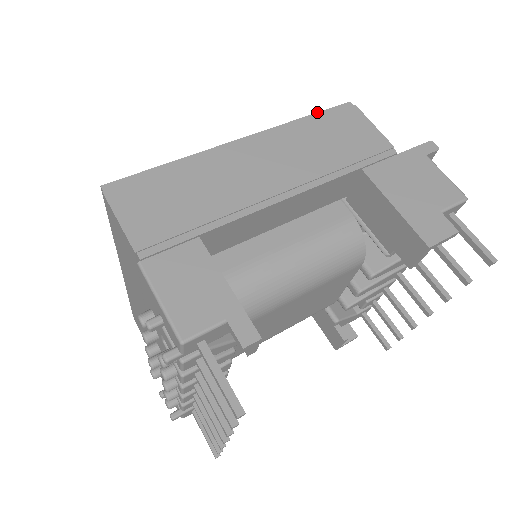
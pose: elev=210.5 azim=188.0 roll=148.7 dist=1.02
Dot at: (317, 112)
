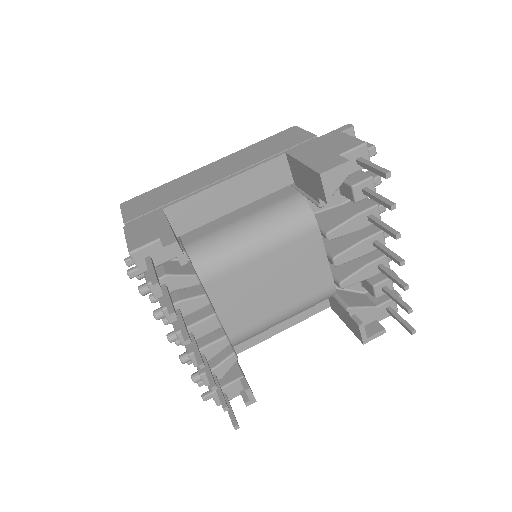
Dot at: (267, 138)
